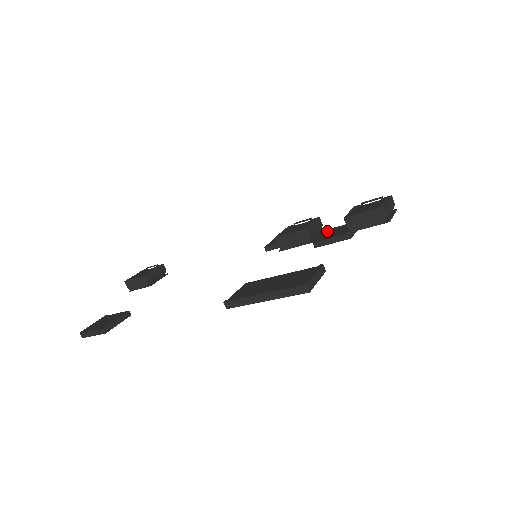
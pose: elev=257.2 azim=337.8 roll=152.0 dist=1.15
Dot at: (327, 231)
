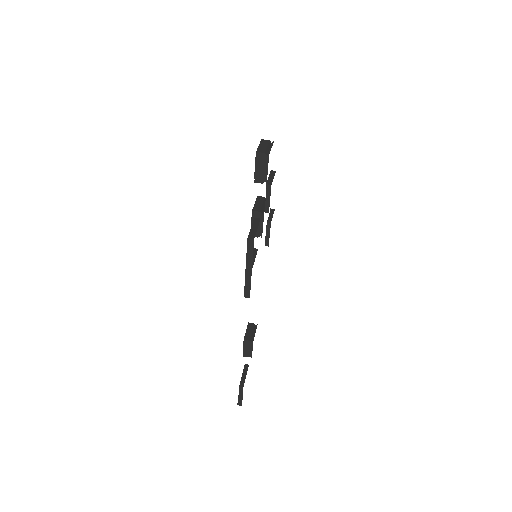
Dot at: occluded
